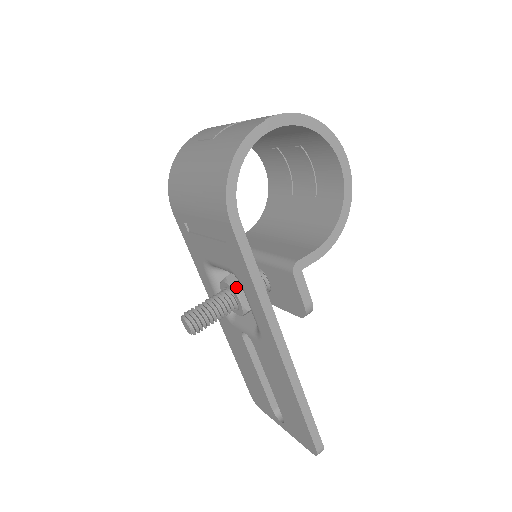
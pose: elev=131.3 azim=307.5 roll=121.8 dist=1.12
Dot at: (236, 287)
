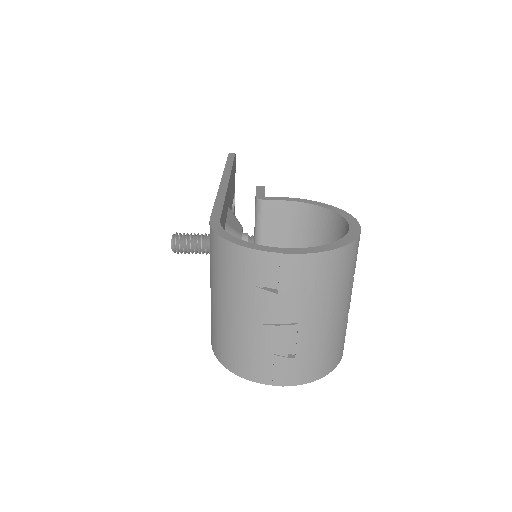
Dot at: occluded
